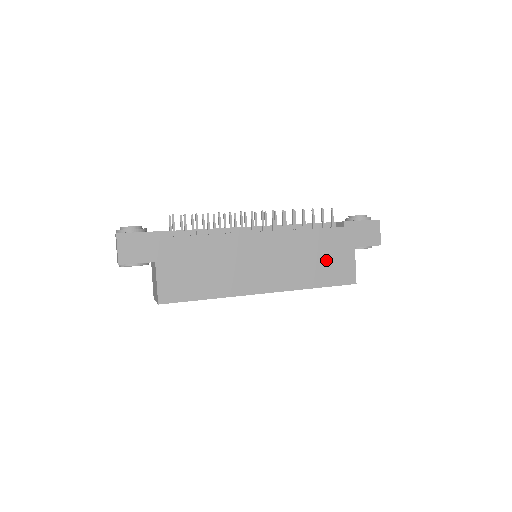
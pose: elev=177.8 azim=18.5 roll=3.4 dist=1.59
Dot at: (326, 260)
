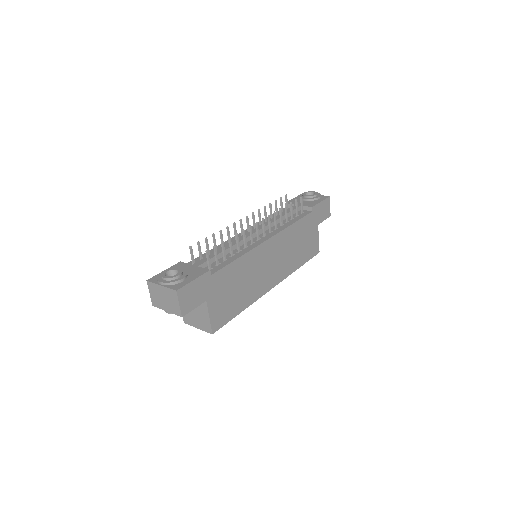
Dot at: (304, 243)
